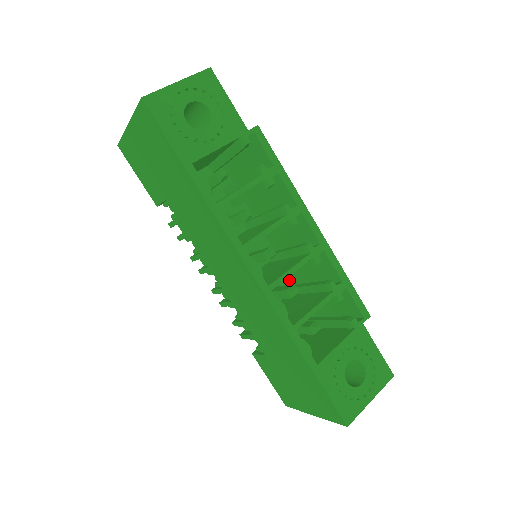
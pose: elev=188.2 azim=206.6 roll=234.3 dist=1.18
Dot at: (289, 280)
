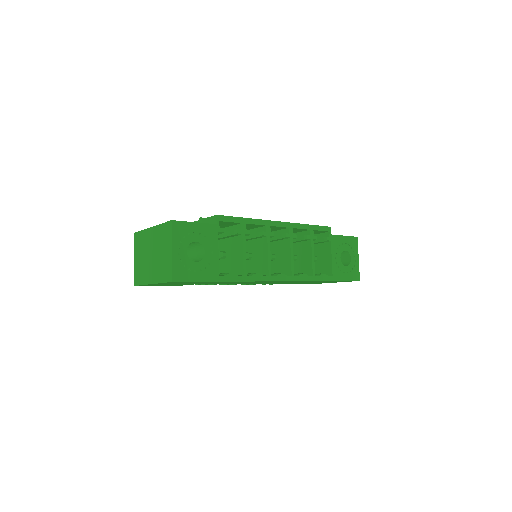
Dot at: occluded
